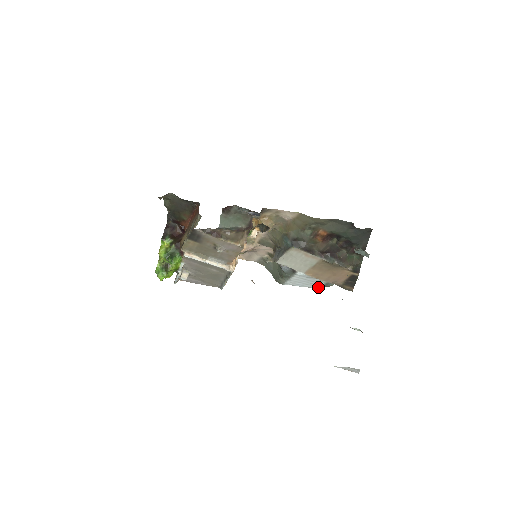
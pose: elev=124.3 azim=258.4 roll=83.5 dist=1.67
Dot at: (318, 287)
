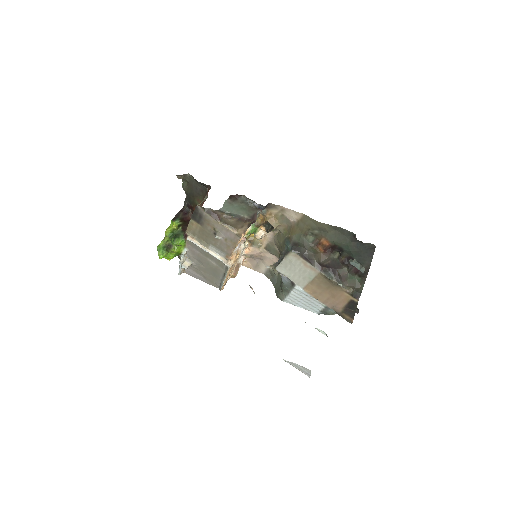
Dot at: (318, 312)
